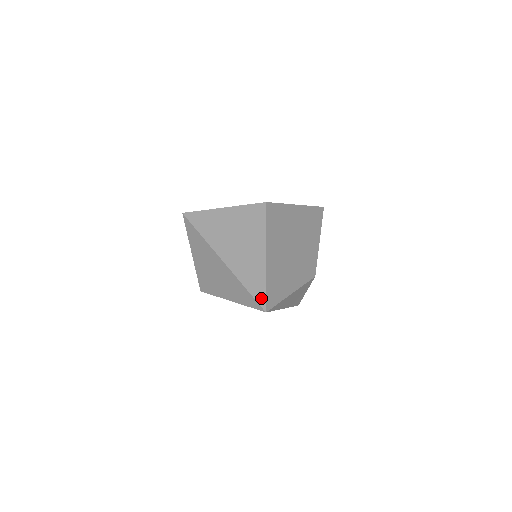
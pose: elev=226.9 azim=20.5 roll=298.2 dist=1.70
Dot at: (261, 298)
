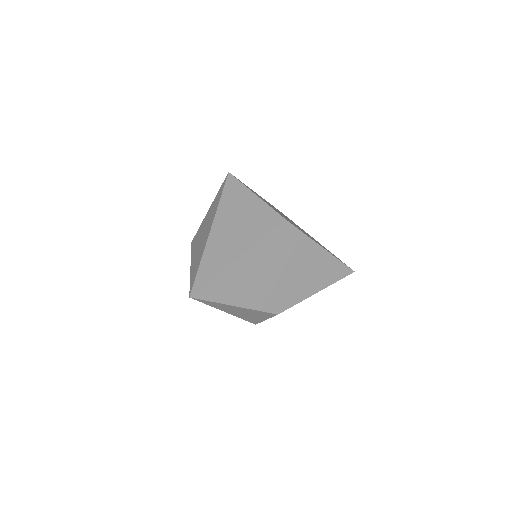
Dot at: (199, 284)
